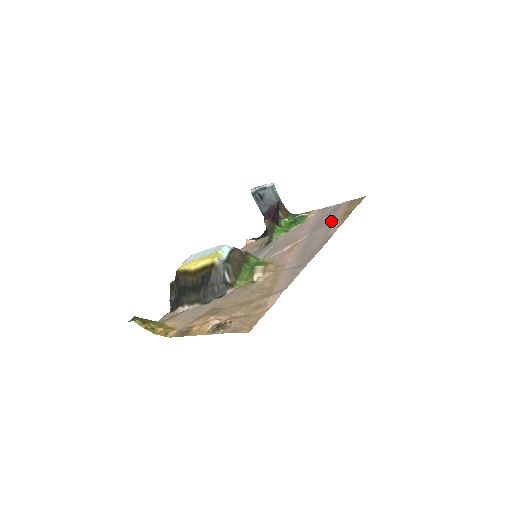
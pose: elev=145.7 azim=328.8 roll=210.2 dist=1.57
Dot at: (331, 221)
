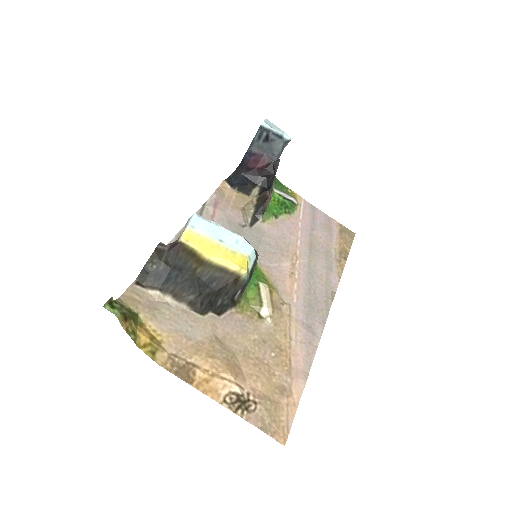
Dot at: (328, 252)
